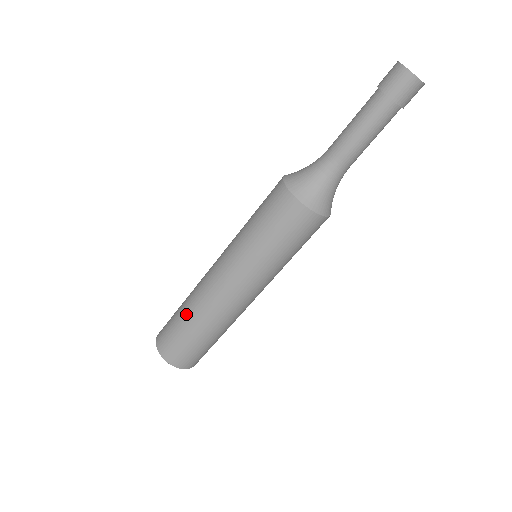
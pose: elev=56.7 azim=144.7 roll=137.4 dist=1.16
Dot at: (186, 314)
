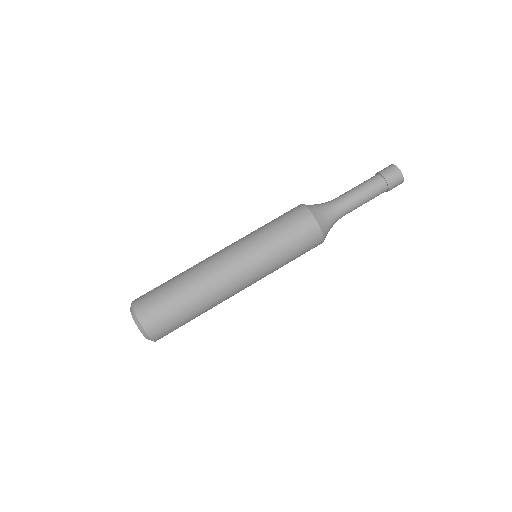
Dot at: occluded
